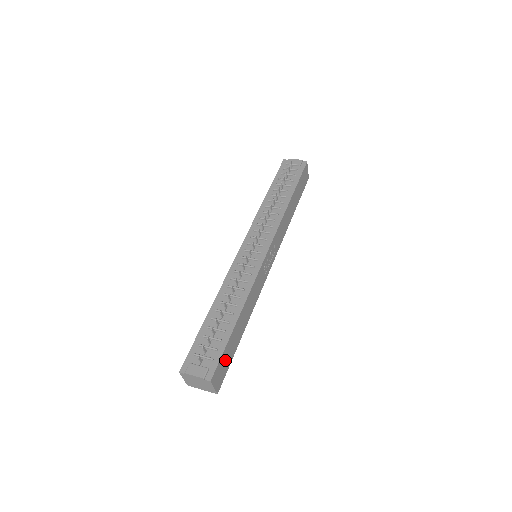
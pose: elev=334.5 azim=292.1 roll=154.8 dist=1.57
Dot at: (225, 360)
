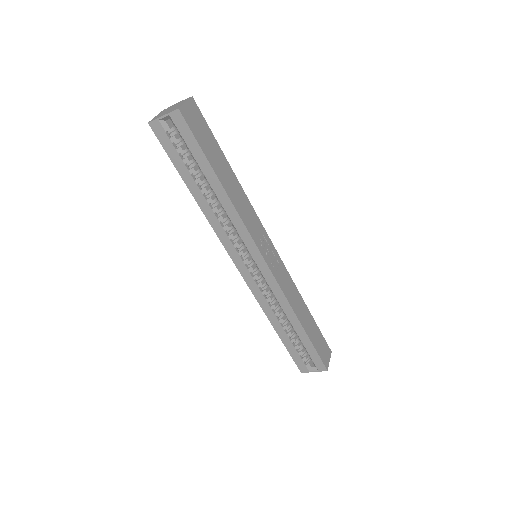
Dot at: (203, 133)
